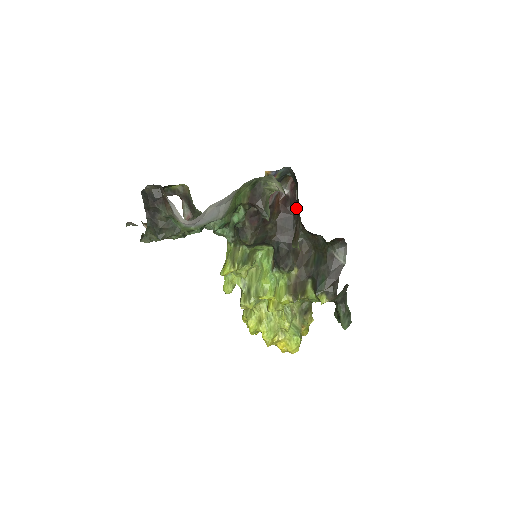
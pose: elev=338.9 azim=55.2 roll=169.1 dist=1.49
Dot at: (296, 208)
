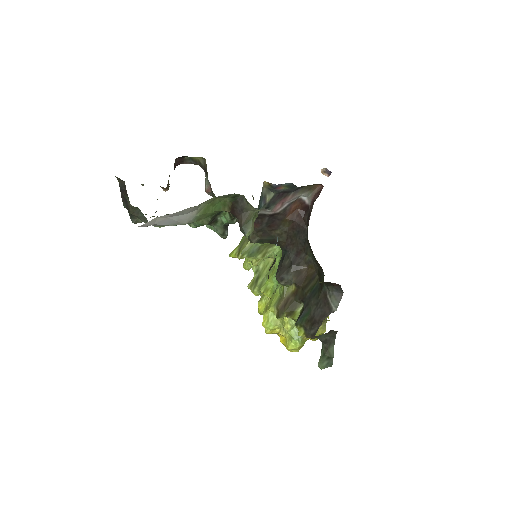
Dot at: (308, 225)
